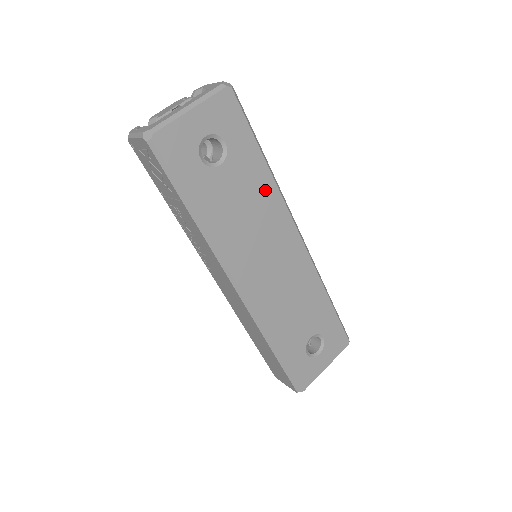
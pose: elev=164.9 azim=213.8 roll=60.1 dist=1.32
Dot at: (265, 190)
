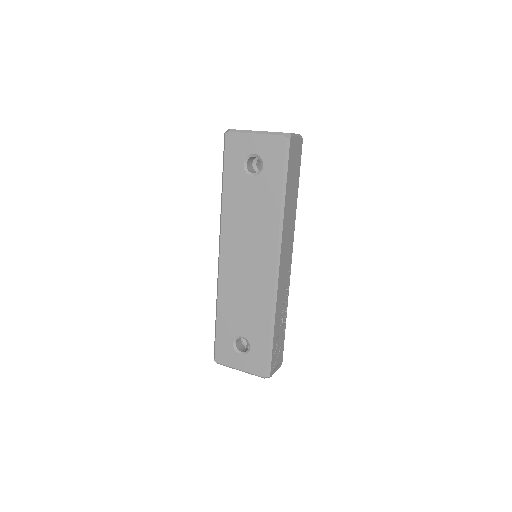
Dot at: (270, 214)
